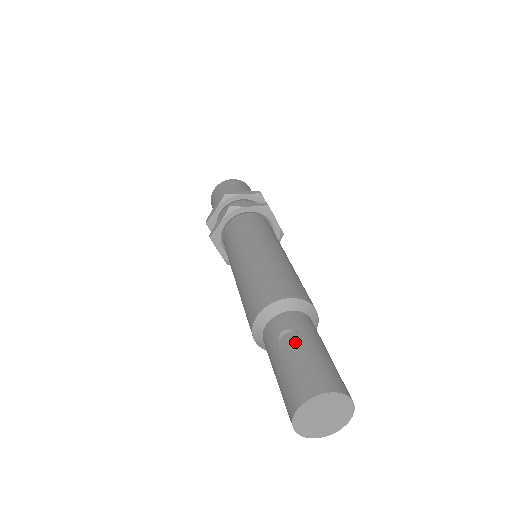
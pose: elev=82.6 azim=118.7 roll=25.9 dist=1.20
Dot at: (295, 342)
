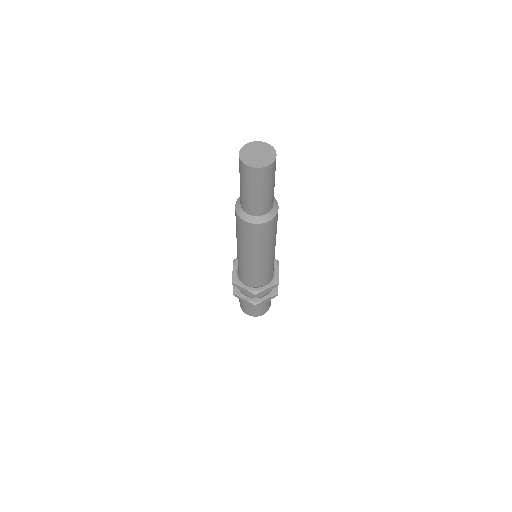
Dot at: occluded
